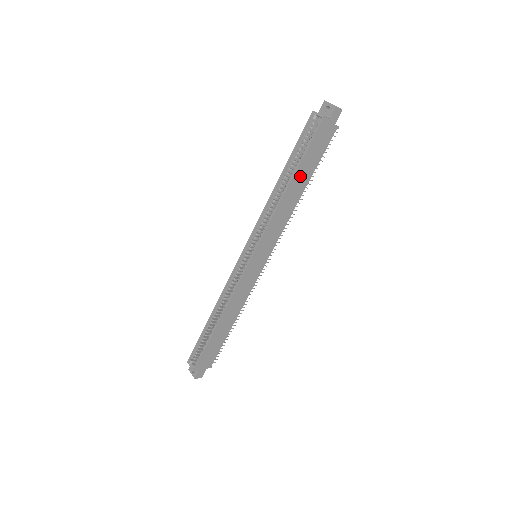
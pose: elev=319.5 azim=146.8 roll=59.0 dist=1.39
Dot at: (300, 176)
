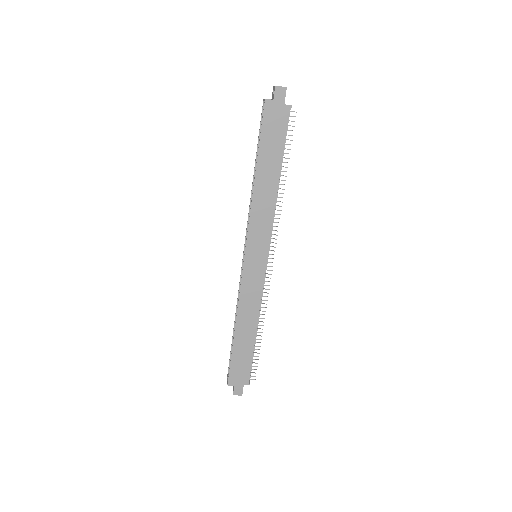
Dot at: (266, 164)
